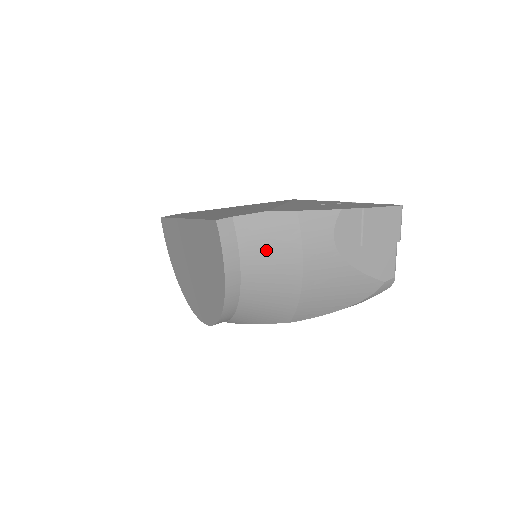
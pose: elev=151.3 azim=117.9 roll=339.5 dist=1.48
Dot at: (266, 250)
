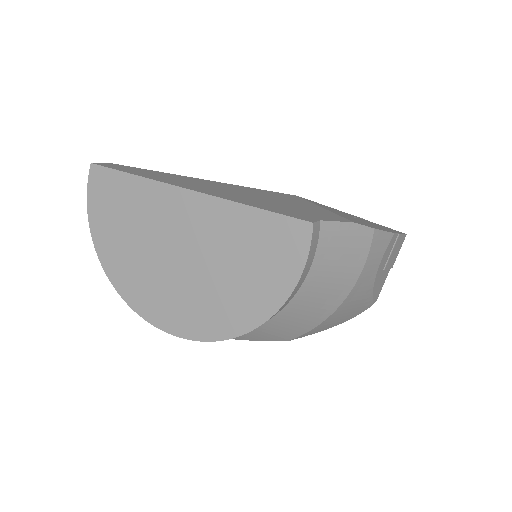
Dot at: (335, 266)
